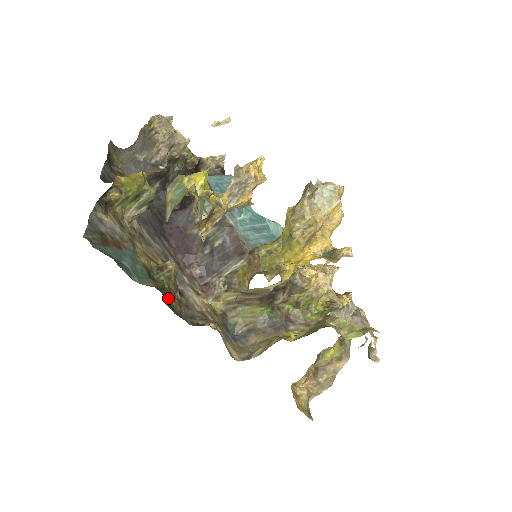
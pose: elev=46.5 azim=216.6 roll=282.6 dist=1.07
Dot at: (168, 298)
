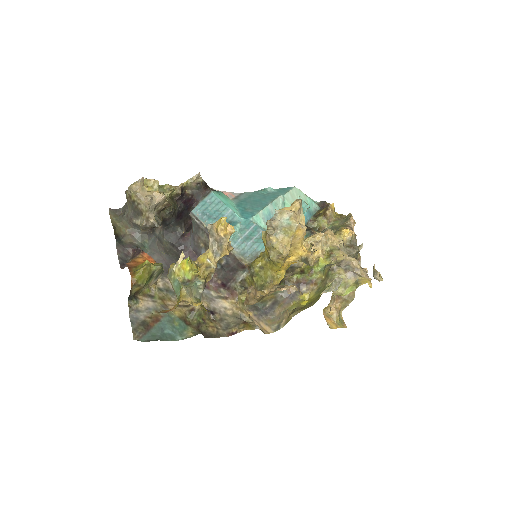
Dot at: (205, 329)
